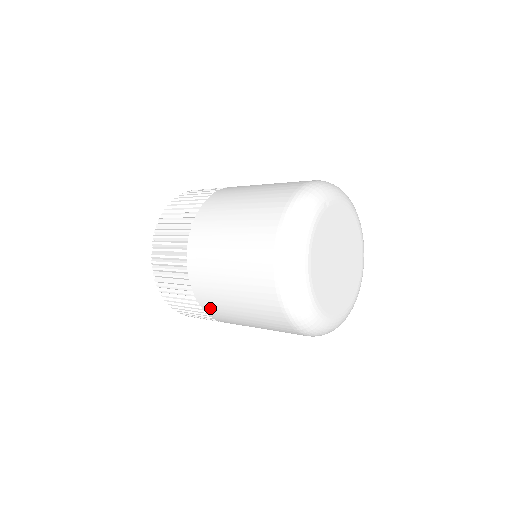
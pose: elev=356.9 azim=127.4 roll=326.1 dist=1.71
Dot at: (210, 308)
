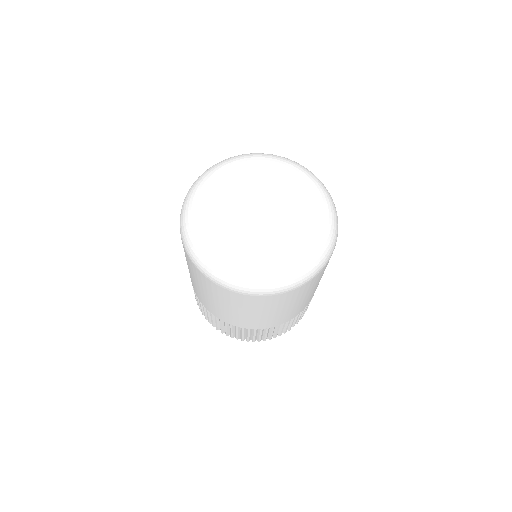
Dot at: (203, 302)
